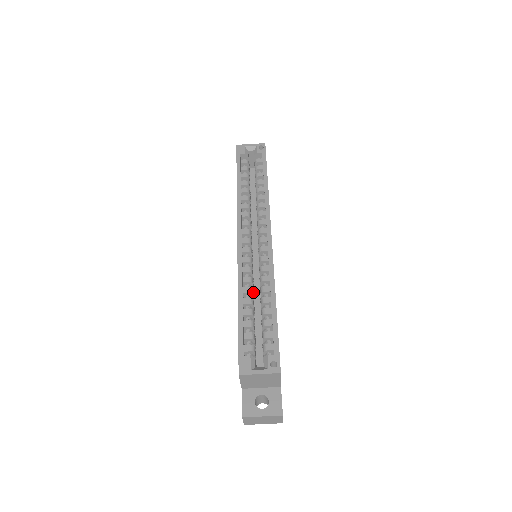
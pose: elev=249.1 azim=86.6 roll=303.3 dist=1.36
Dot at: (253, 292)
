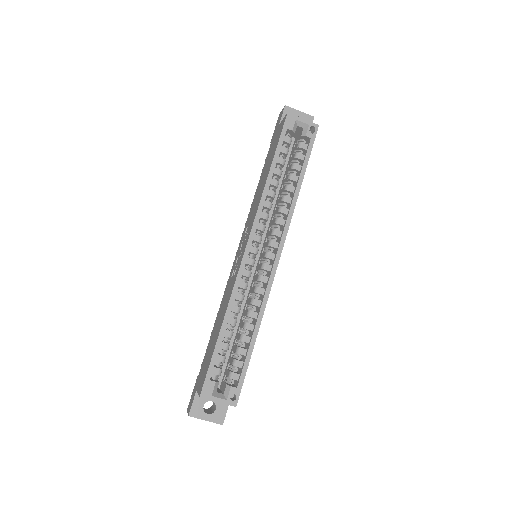
Dot at: occluded
